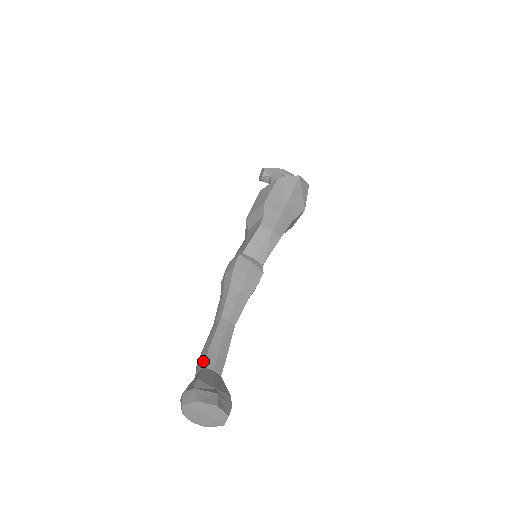
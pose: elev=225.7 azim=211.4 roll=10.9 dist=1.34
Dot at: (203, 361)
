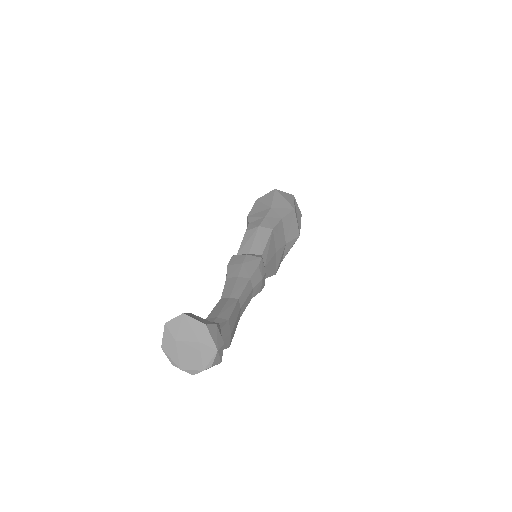
Dot at: occluded
